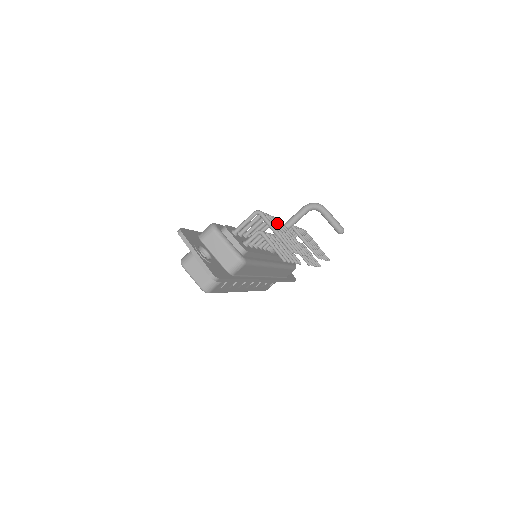
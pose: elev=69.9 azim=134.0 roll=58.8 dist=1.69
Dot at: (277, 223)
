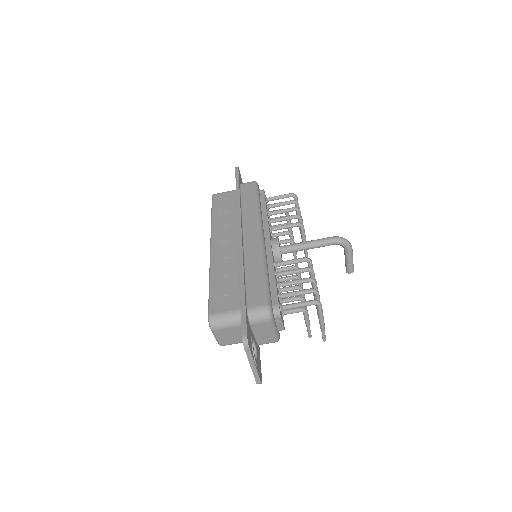
Dot at: occluded
